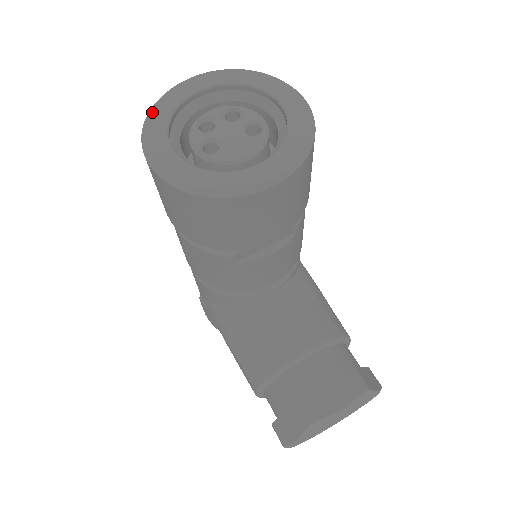
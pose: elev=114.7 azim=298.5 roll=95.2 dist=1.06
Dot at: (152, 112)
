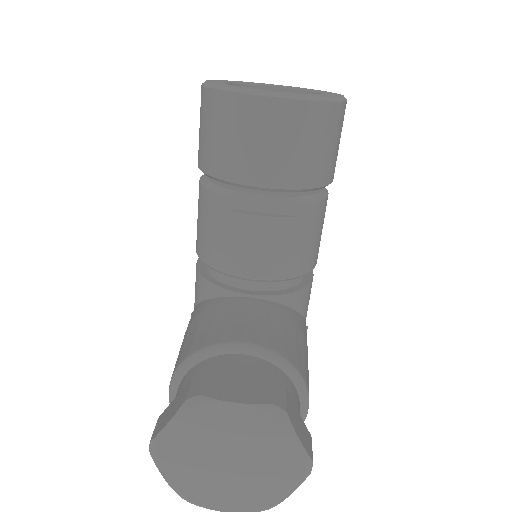
Dot at: occluded
